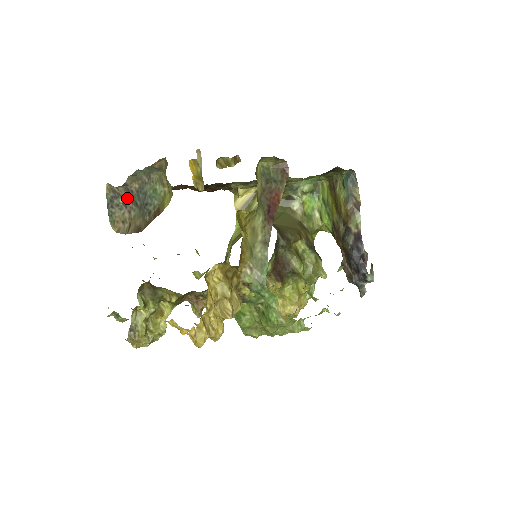
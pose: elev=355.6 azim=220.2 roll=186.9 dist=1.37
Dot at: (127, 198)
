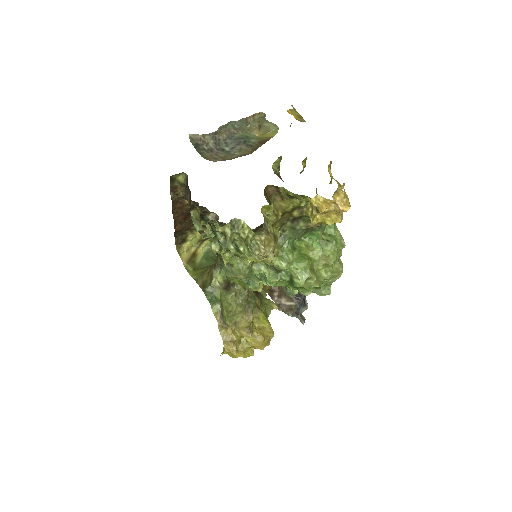
Dot at: (212, 146)
